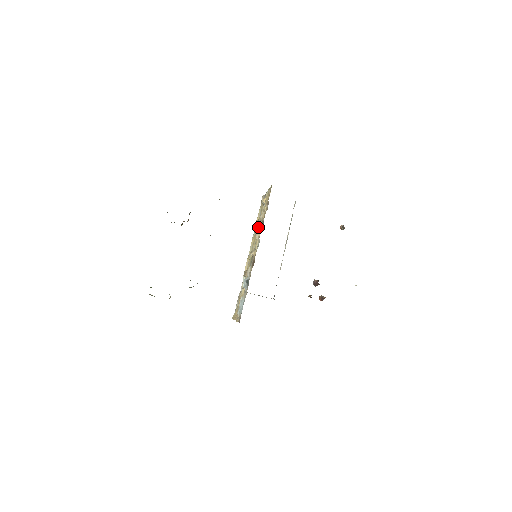
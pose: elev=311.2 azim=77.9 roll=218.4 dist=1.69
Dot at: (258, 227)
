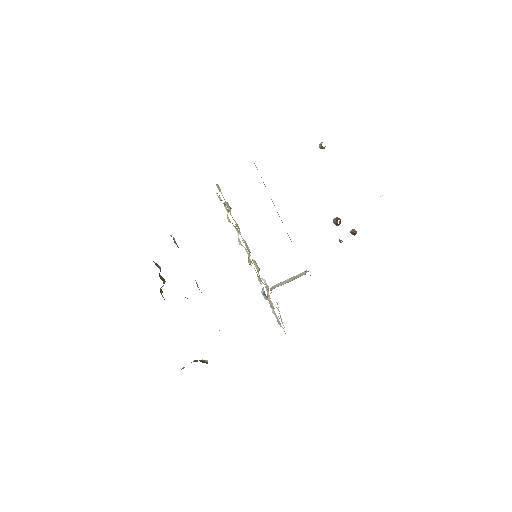
Dot at: occluded
